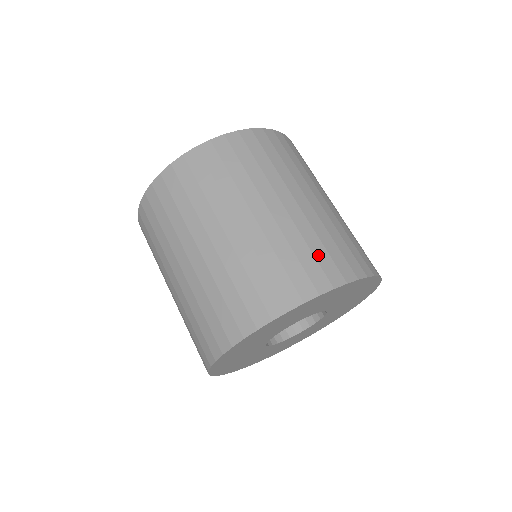
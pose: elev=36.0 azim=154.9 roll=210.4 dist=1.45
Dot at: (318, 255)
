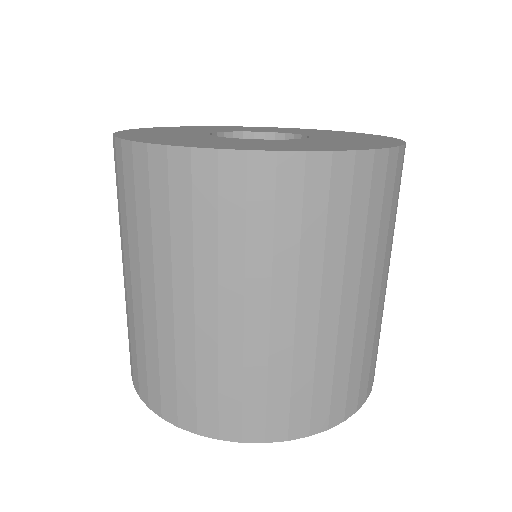
Dot at: (373, 360)
